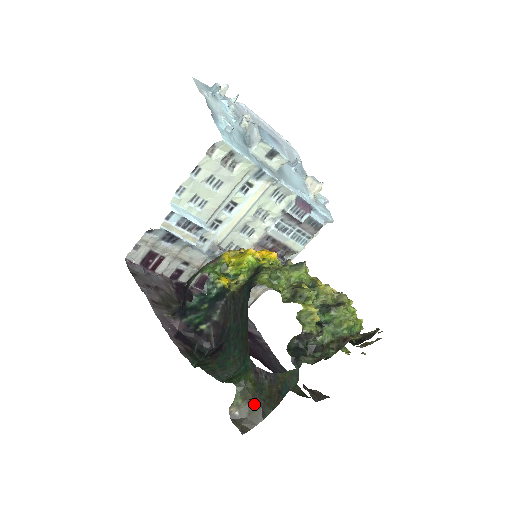
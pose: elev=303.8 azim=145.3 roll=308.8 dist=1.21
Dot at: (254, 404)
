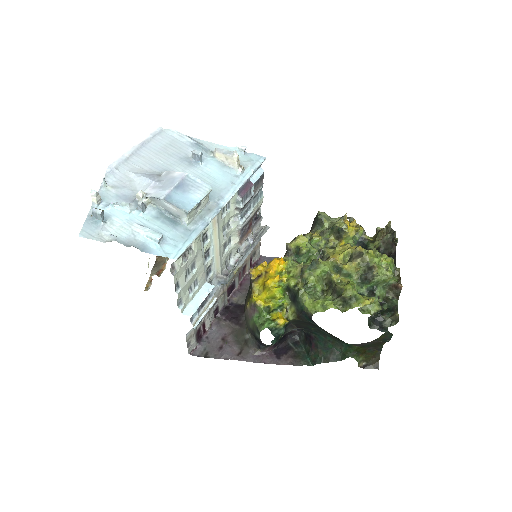
Dot at: (369, 352)
